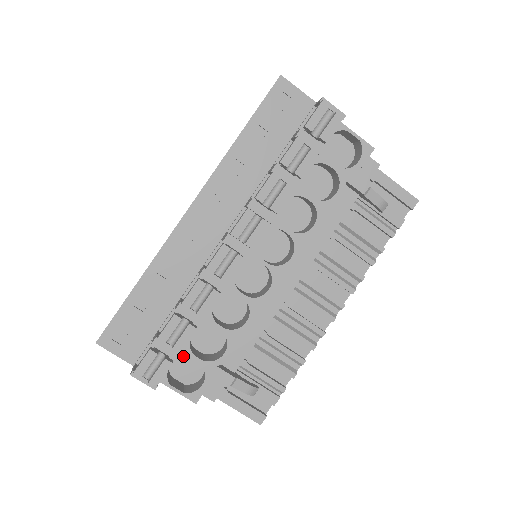
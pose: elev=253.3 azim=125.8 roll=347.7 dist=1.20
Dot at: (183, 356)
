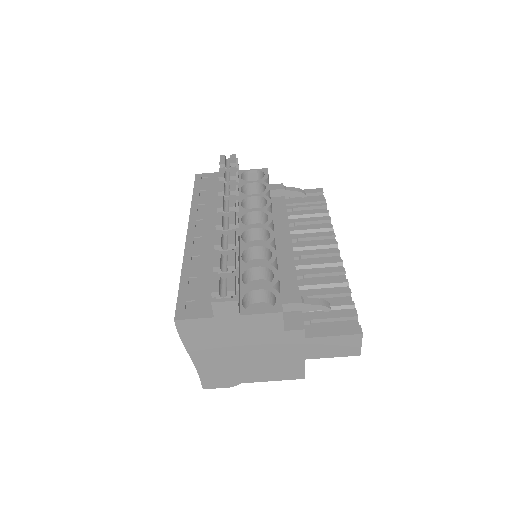
Dot at: (246, 292)
